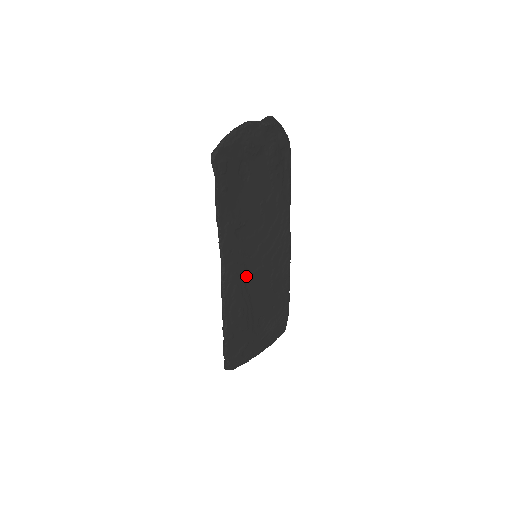
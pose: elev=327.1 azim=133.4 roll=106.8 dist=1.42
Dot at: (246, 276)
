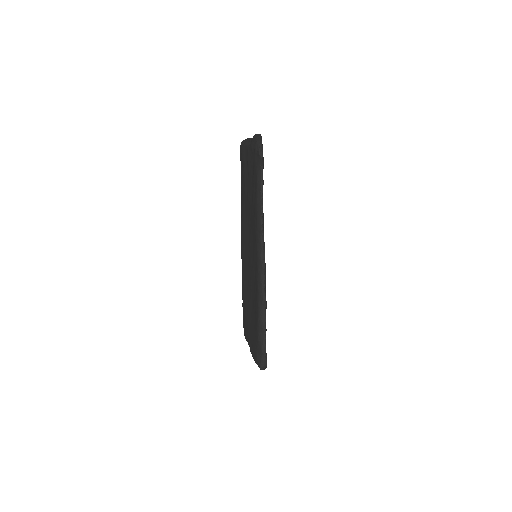
Dot at: occluded
